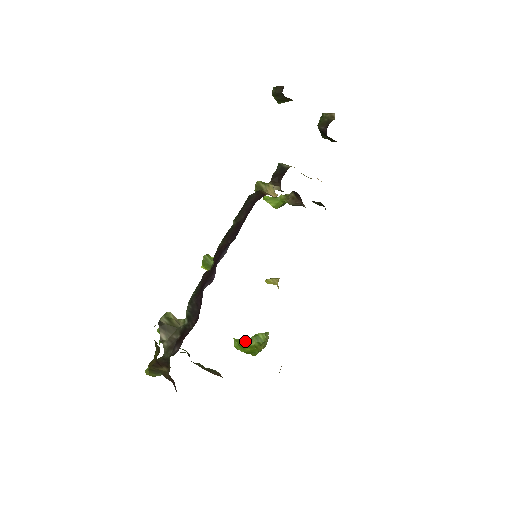
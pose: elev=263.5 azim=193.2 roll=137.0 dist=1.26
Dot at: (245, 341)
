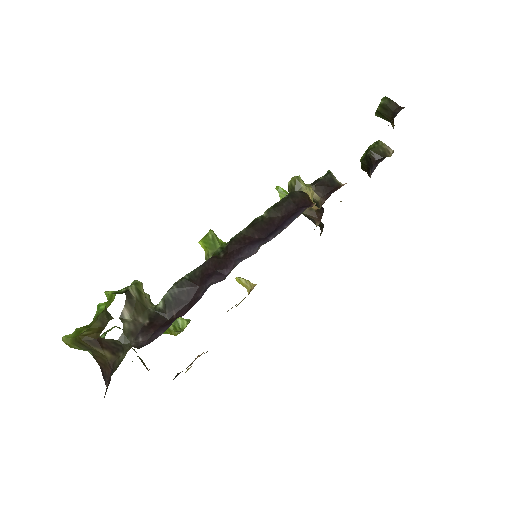
Dot at: occluded
